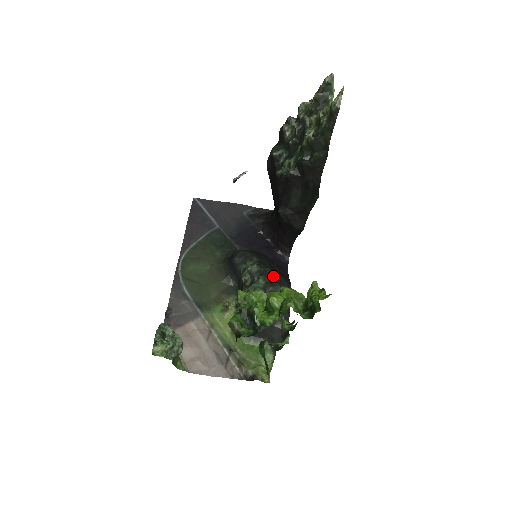
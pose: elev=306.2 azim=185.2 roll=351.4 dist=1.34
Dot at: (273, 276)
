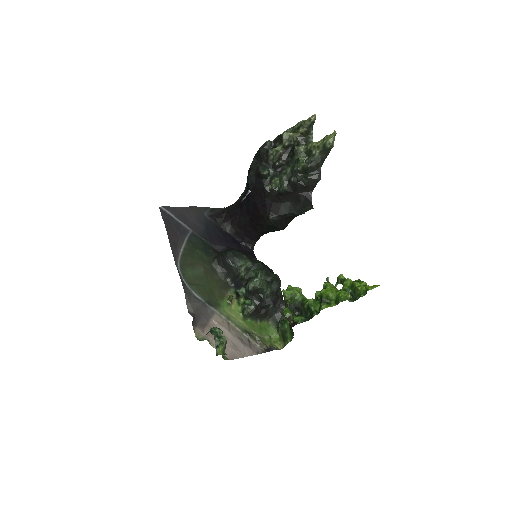
Dot at: (266, 268)
